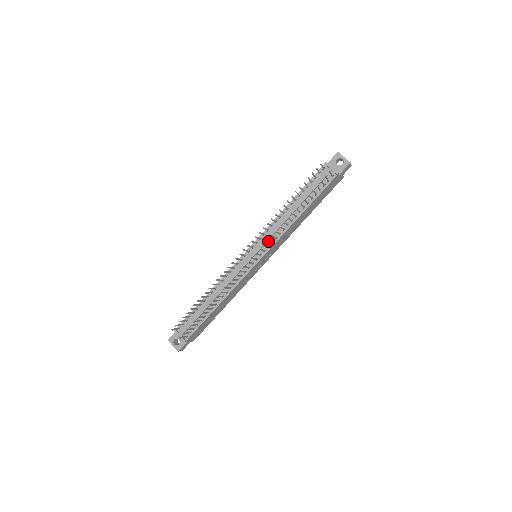
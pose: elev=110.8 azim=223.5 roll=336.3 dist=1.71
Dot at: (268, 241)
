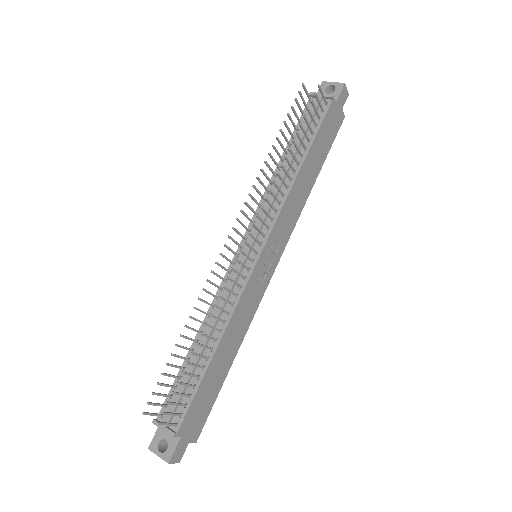
Dot at: (262, 209)
